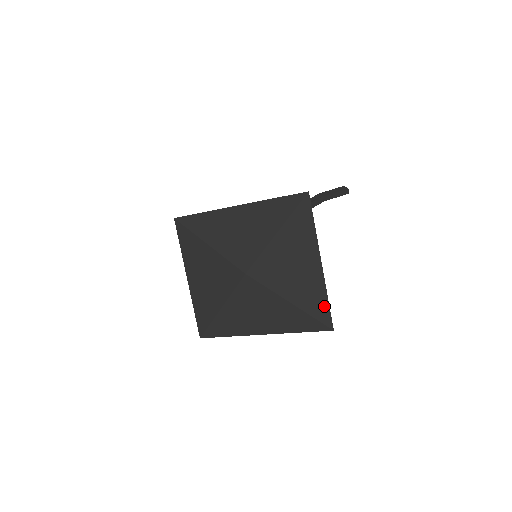
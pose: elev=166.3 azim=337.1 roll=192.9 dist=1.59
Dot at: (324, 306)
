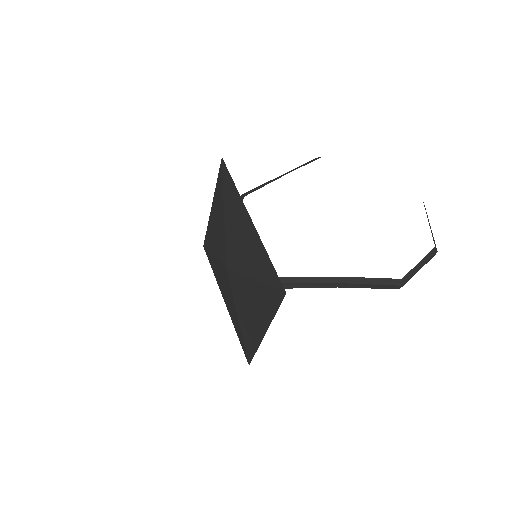
Dot at: (252, 350)
